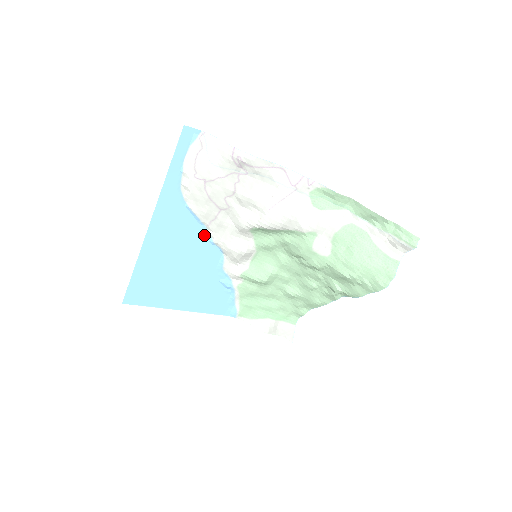
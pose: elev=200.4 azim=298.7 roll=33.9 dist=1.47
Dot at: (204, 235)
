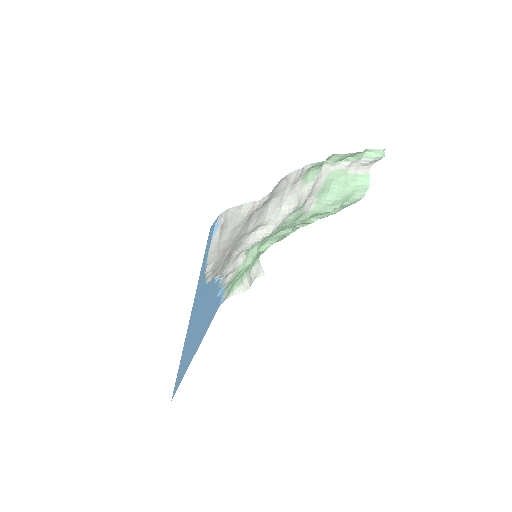
Dot at: (213, 284)
